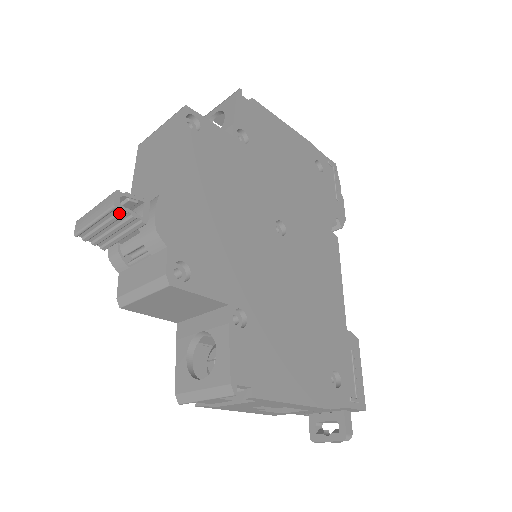
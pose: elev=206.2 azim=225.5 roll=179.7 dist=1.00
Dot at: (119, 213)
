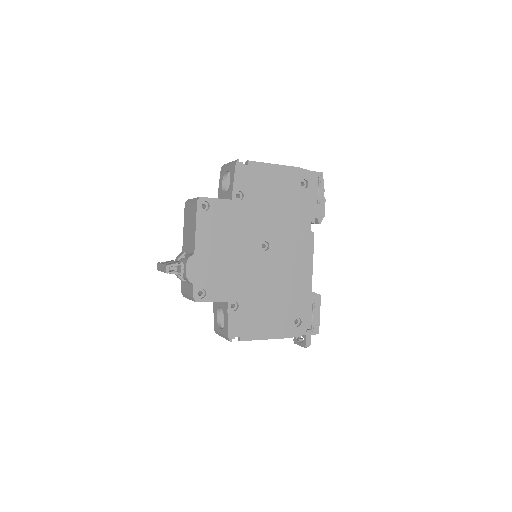
Dot at: occluded
